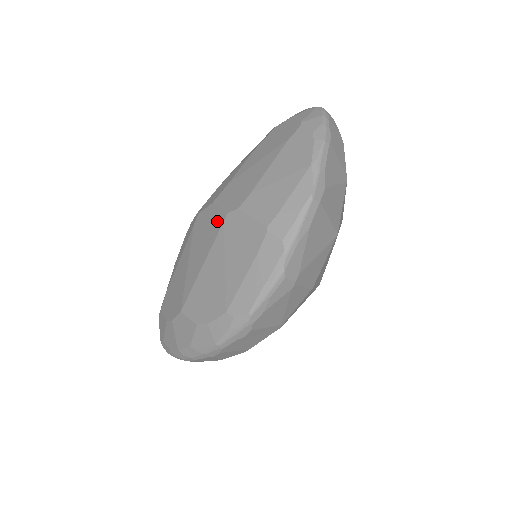
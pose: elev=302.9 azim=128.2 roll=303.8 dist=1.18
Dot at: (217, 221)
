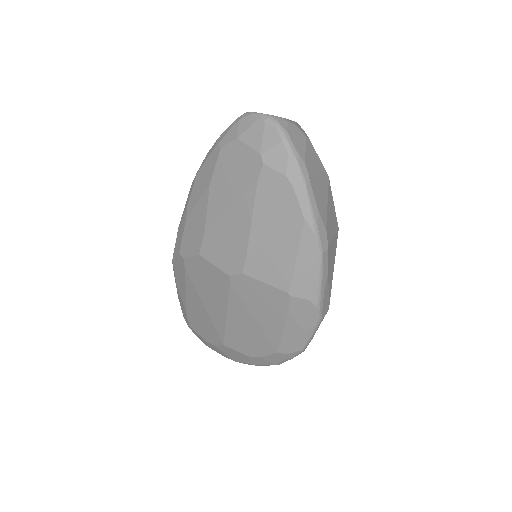
Dot at: (220, 279)
